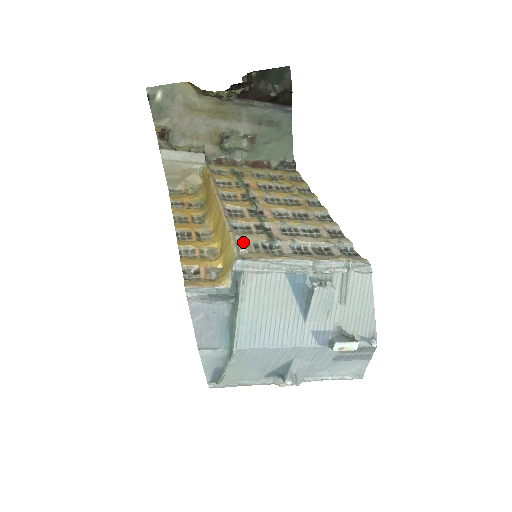
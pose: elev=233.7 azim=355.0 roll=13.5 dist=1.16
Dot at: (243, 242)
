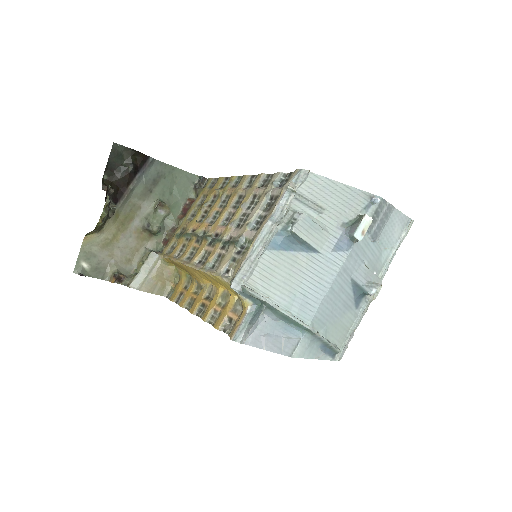
Dot at: (225, 269)
